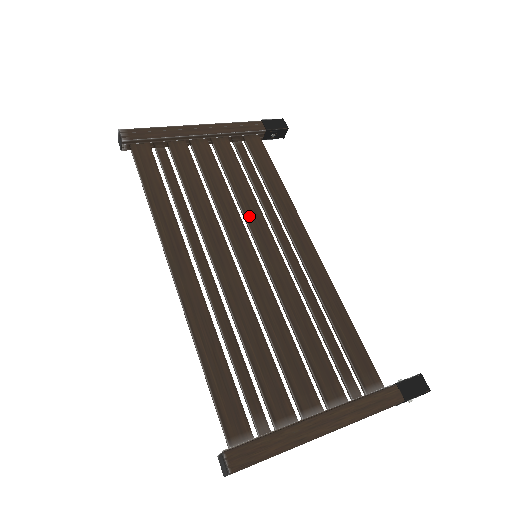
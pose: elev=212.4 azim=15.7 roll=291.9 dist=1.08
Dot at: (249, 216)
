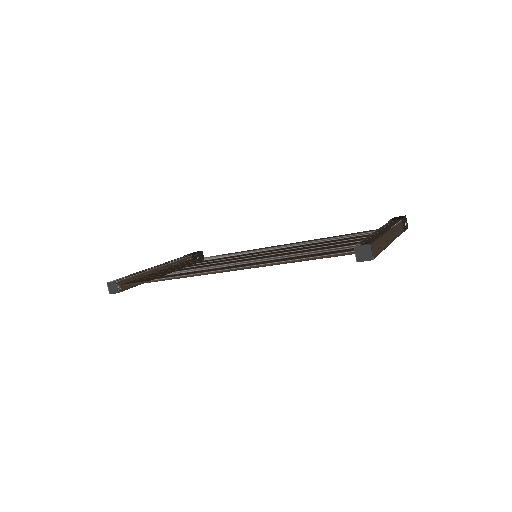
Dot at: (230, 258)
